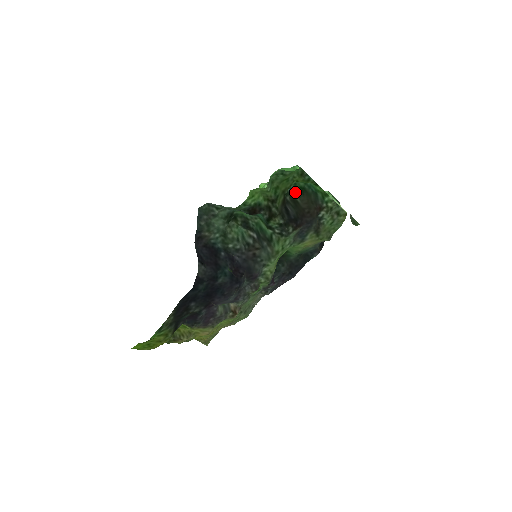
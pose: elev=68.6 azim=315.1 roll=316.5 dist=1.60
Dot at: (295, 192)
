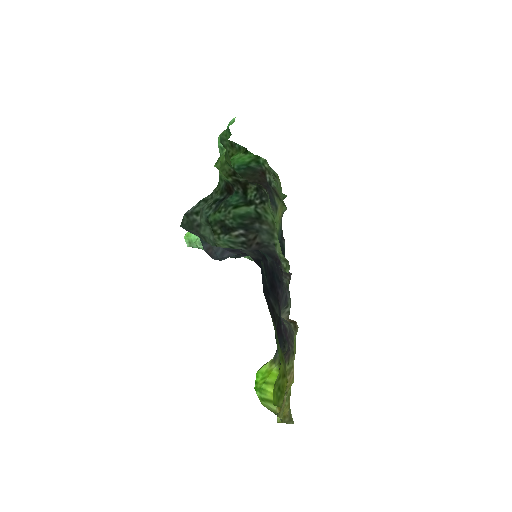
Dot at: occluded
